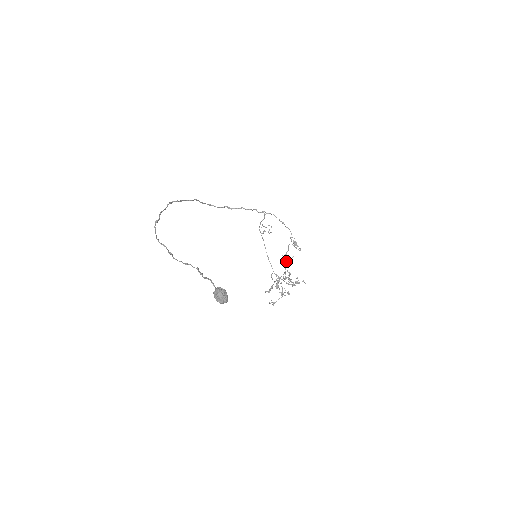
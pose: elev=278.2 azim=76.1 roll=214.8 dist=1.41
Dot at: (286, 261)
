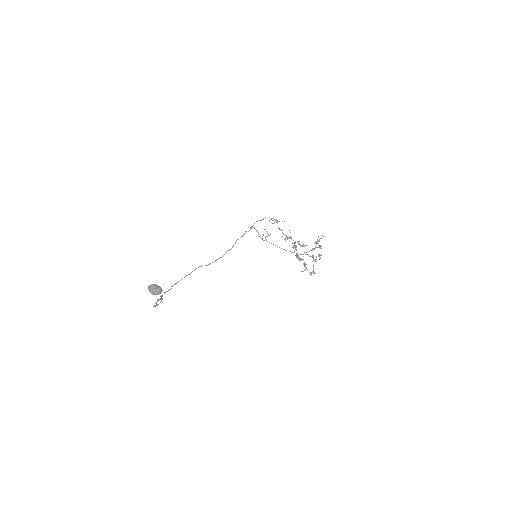
Dot at: (289, 238)
